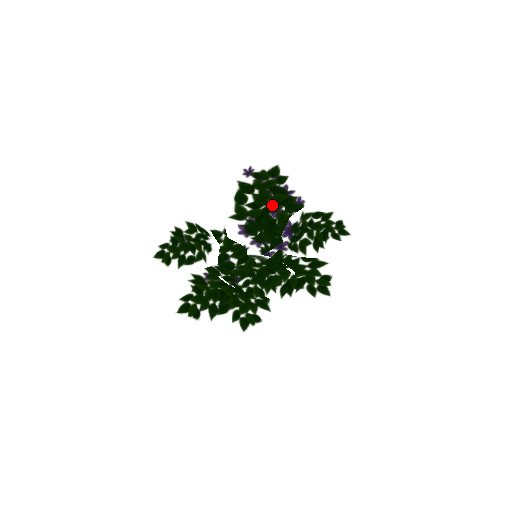
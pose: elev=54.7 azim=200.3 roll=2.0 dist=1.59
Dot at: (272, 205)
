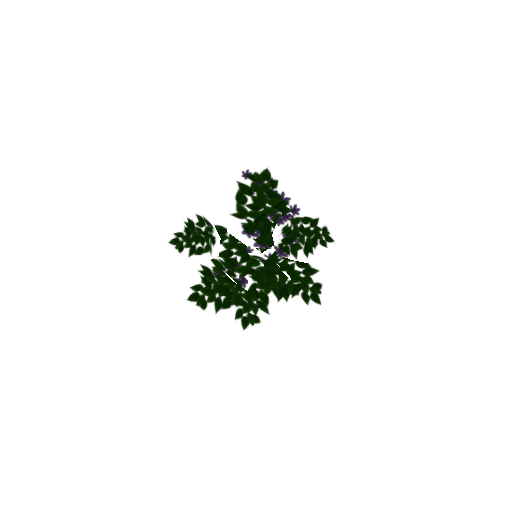
Dot at: (269, 208)
